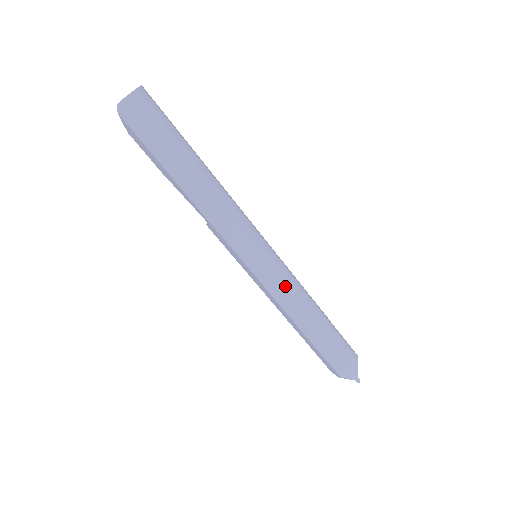
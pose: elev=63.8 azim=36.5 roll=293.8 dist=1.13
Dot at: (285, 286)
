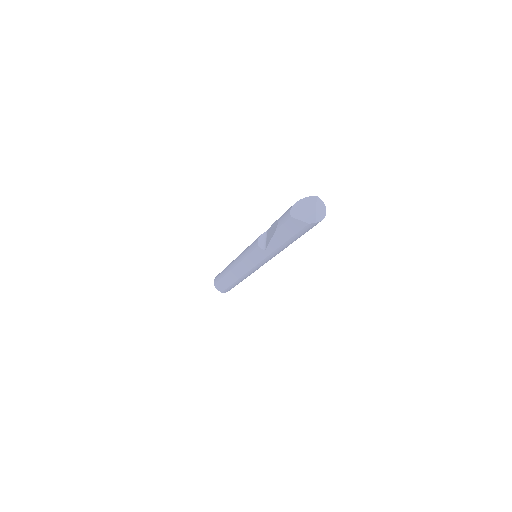
Dot at: occluded
